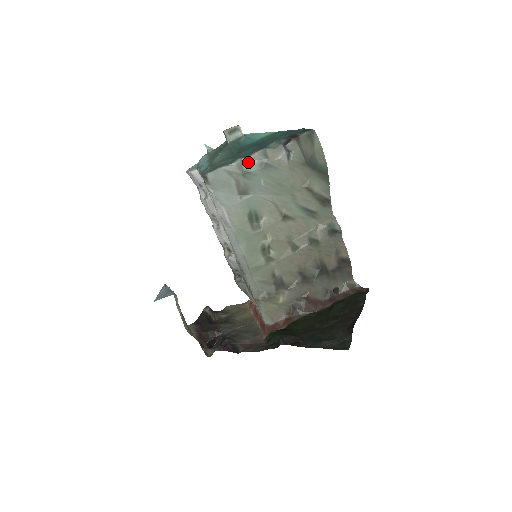
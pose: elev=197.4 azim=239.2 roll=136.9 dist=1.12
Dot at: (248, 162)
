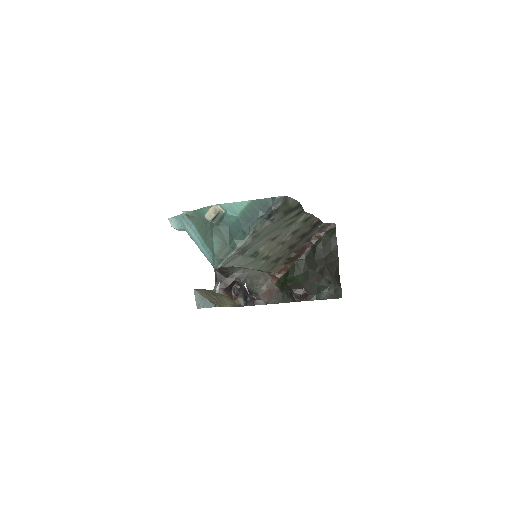
Dot at: (244, 243)
